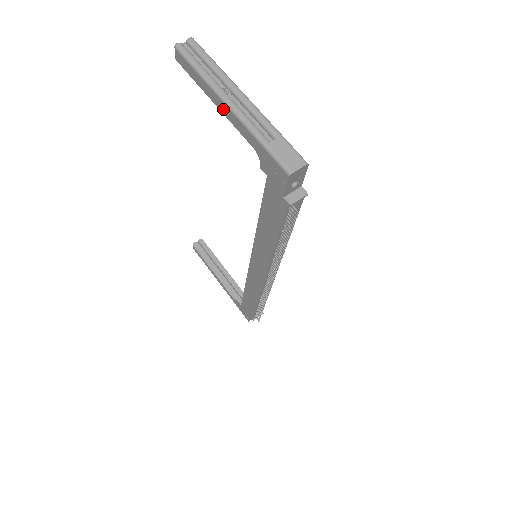
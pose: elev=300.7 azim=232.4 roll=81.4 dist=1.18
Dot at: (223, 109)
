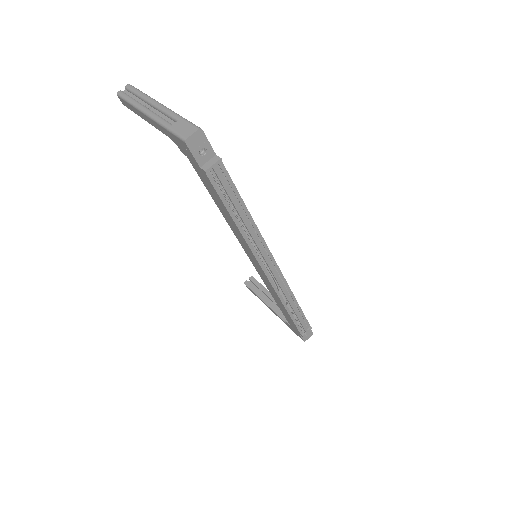
Dot at: (148, 120)
